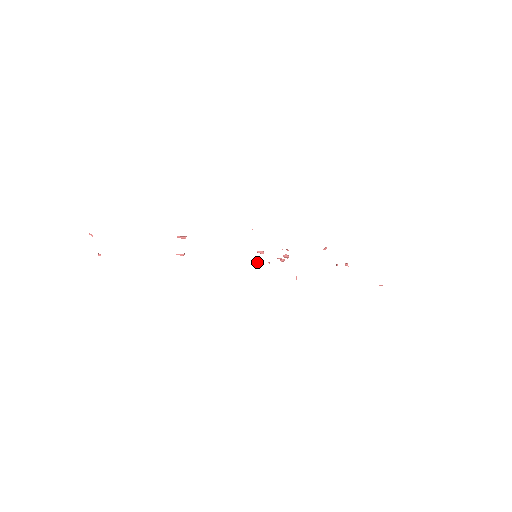
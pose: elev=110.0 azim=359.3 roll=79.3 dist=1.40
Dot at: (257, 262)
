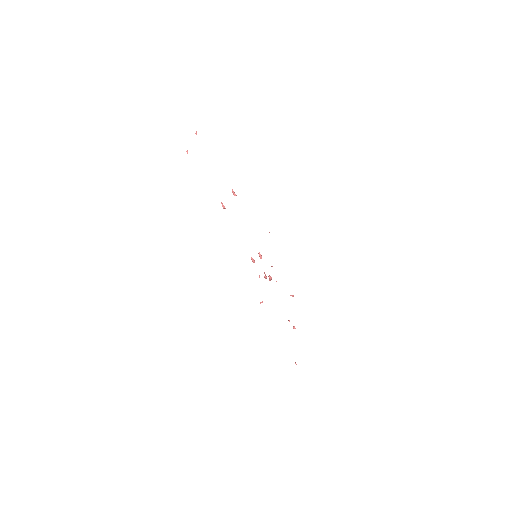
Dot at: (253, 261)
